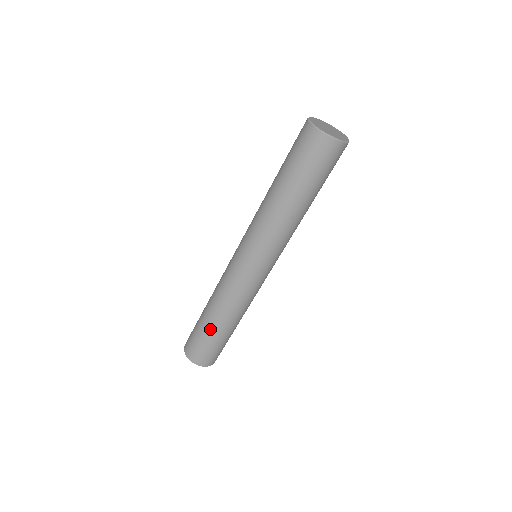
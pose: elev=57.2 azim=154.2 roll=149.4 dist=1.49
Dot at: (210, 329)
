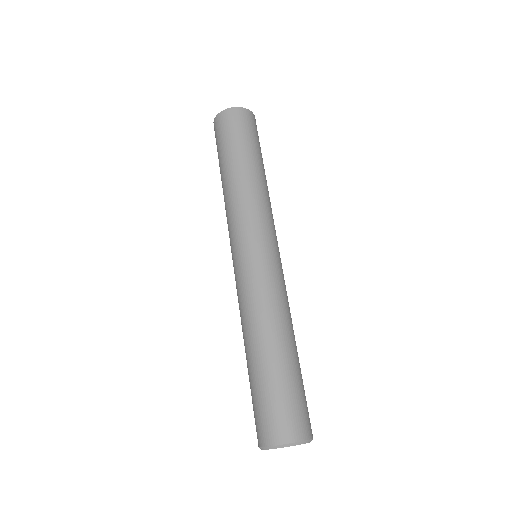
Dot at: (259, 367)
